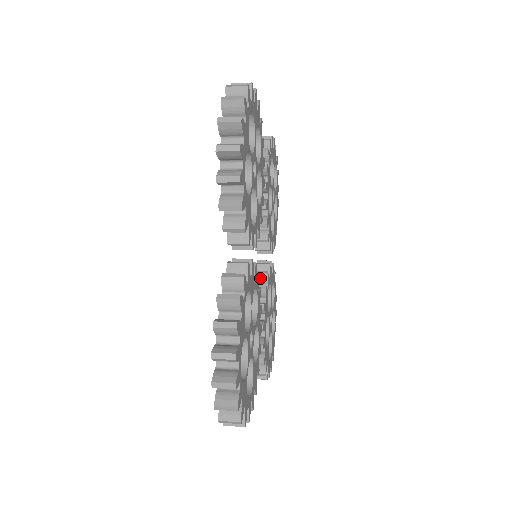
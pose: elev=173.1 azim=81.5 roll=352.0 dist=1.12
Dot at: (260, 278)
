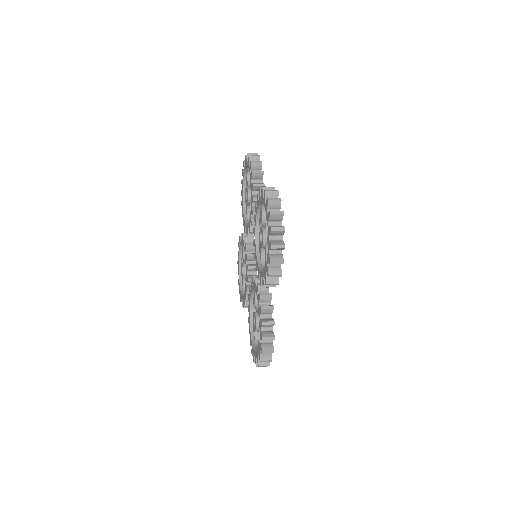
Dot at: (252, 258)
